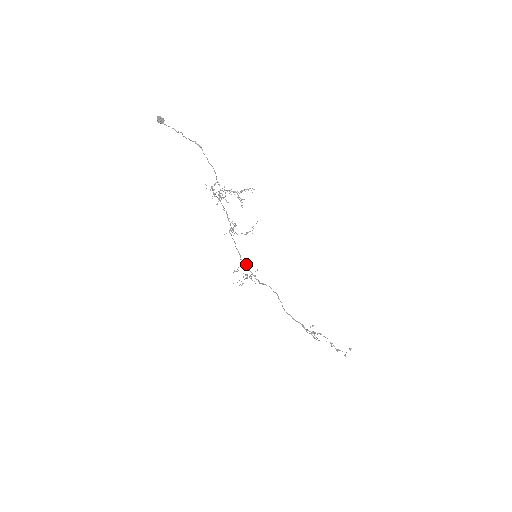
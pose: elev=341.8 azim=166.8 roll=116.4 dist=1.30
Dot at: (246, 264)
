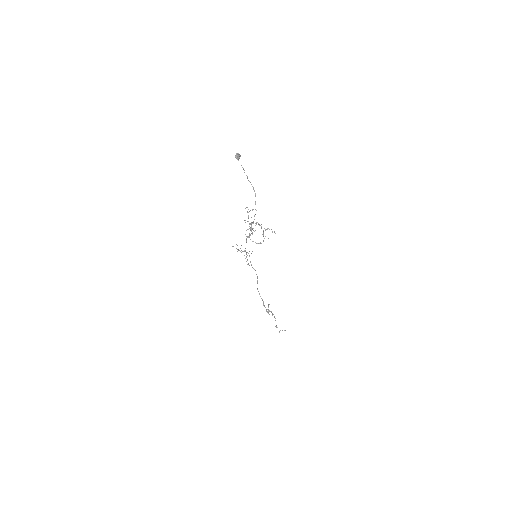
Dot at: occluded
